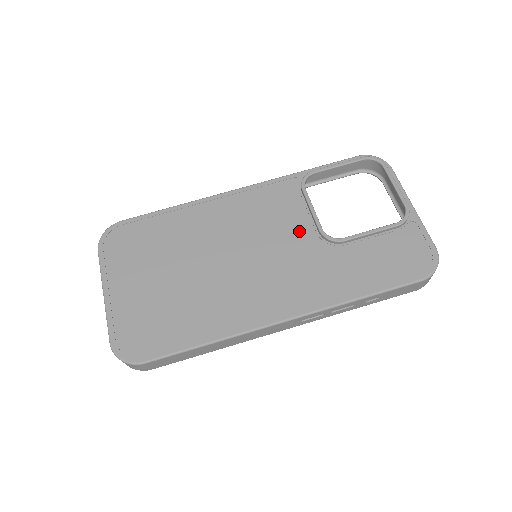
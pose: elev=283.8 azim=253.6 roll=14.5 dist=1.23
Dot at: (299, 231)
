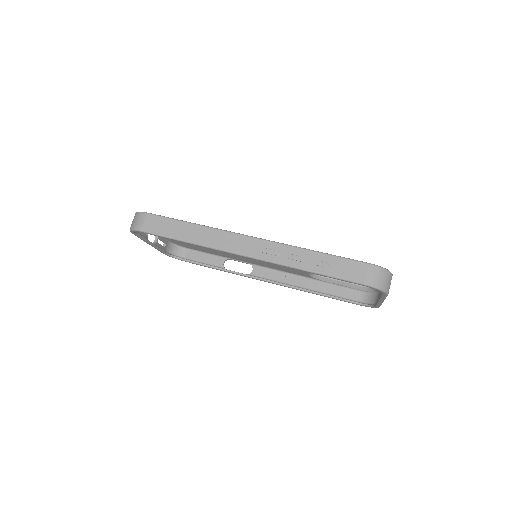
Dot at: occluded
